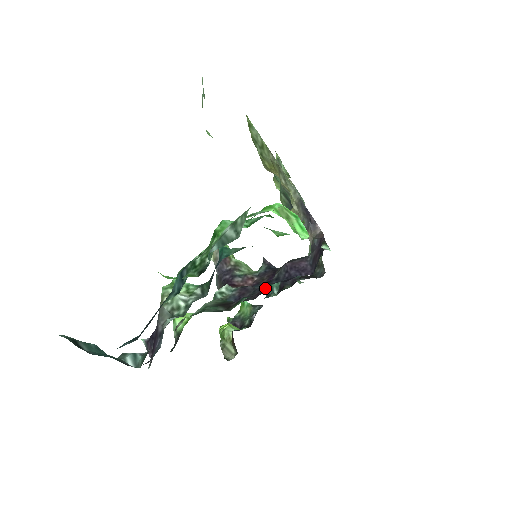
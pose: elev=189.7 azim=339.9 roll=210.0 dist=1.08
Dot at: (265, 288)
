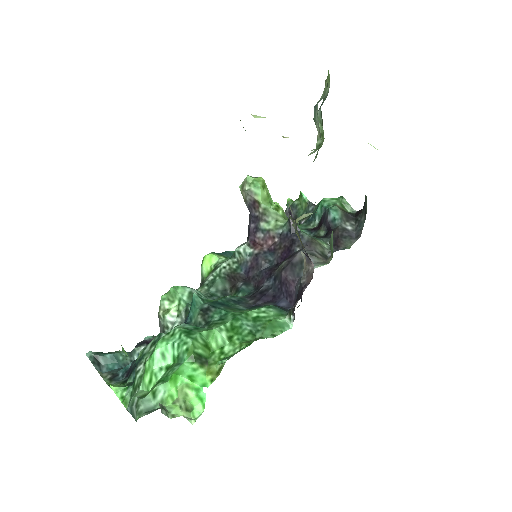
Dot at: (263, 284)
